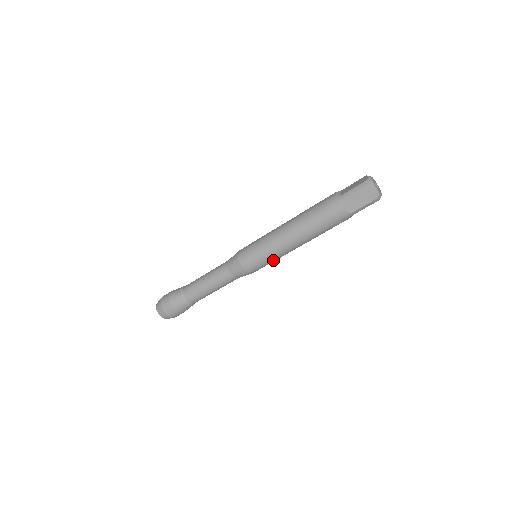
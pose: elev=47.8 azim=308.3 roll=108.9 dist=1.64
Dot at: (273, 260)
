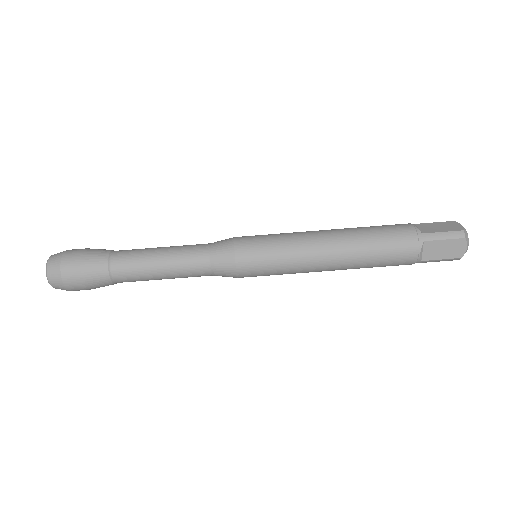
Dot at: (282, 273)
